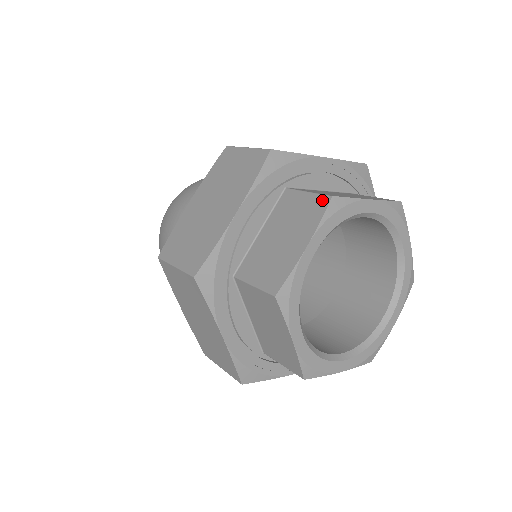
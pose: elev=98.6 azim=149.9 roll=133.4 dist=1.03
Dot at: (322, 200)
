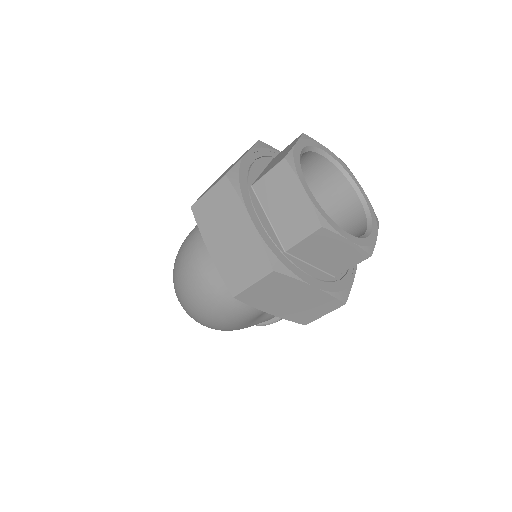
Dot at: (282, 165)
